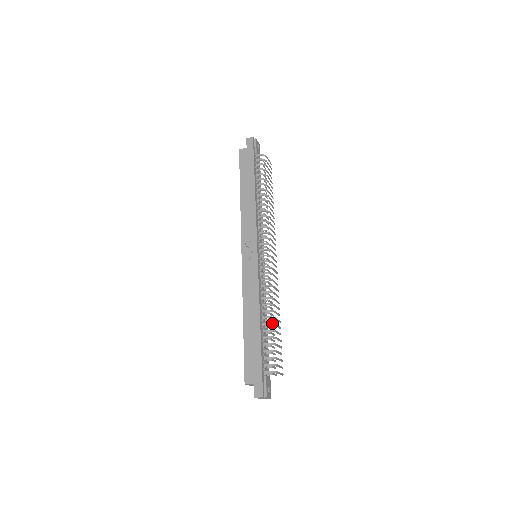
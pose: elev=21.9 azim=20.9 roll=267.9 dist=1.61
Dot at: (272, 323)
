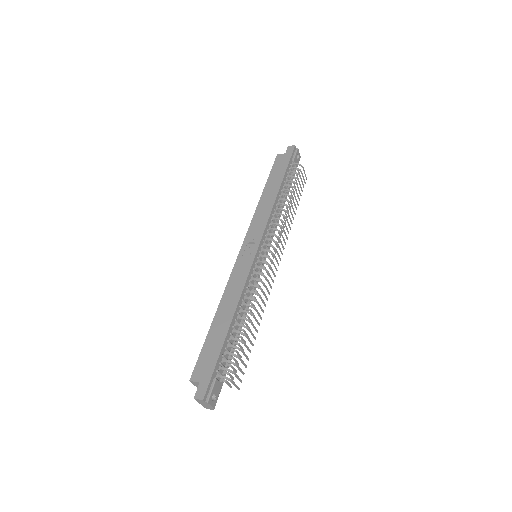
Dot at: (246, 326)
